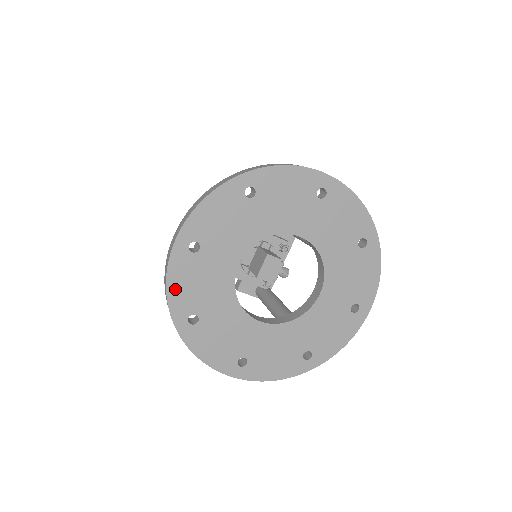
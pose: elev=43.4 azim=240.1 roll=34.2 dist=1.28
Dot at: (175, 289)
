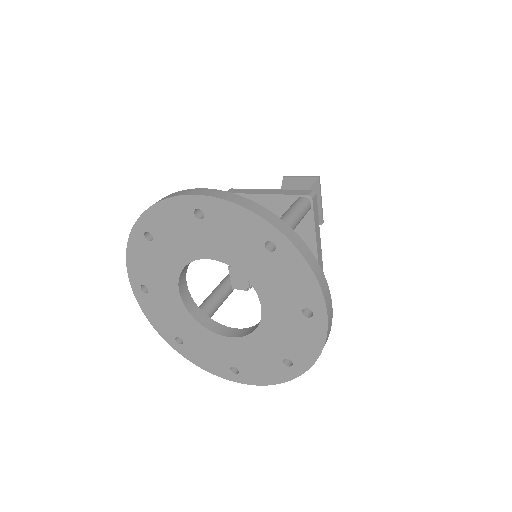
Dot at: (154, 321)
